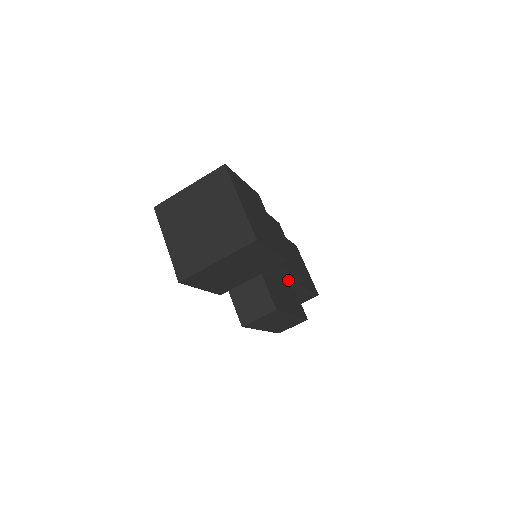
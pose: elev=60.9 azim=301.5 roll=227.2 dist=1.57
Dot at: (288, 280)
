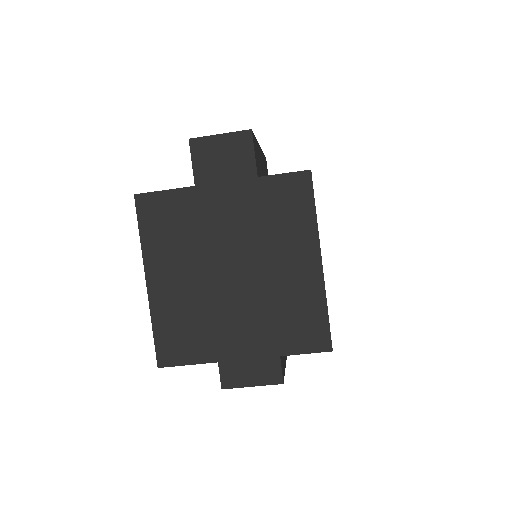
Dot at: occluded
